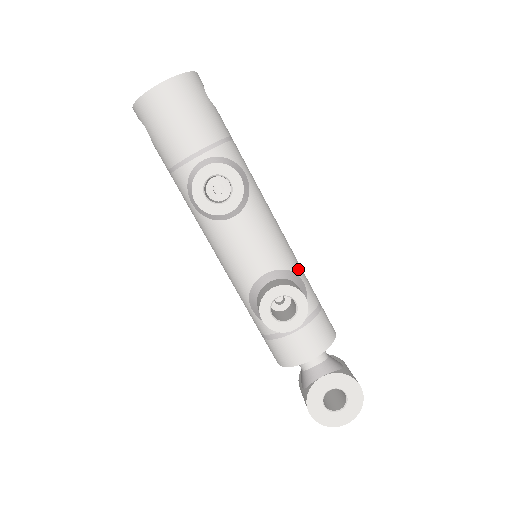
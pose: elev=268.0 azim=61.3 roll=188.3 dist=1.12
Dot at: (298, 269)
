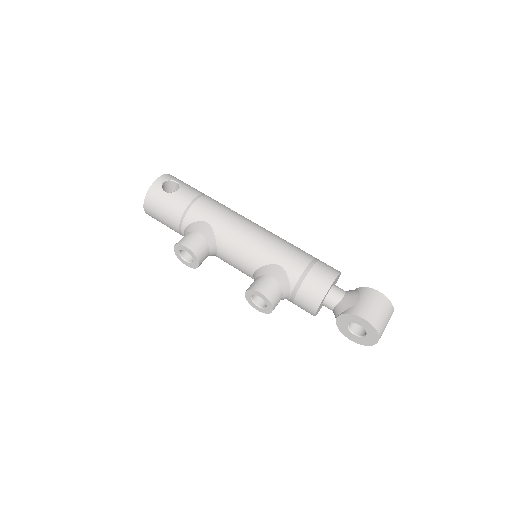
Dot at: (273, 259)
